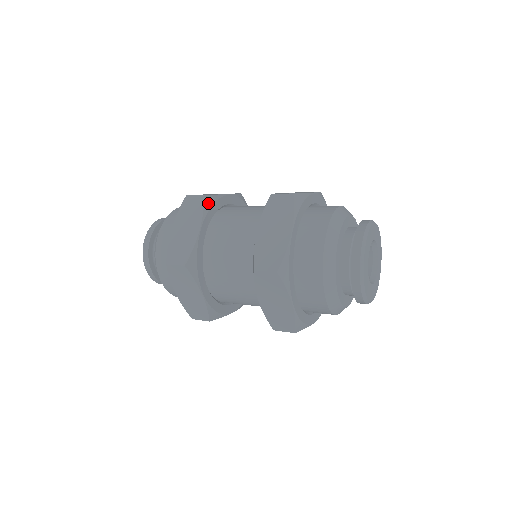
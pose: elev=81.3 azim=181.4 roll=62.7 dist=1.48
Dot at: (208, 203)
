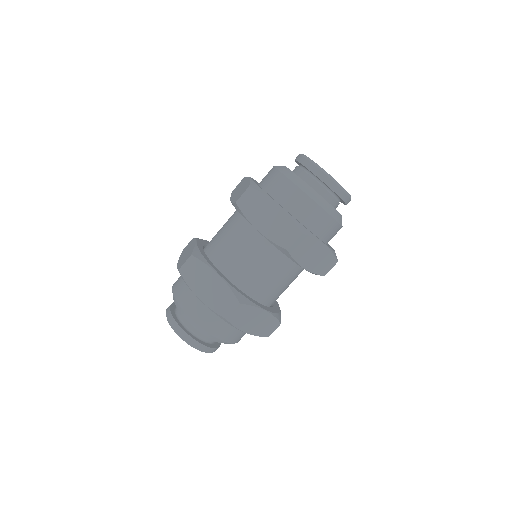
Dot at: (199, 257)
